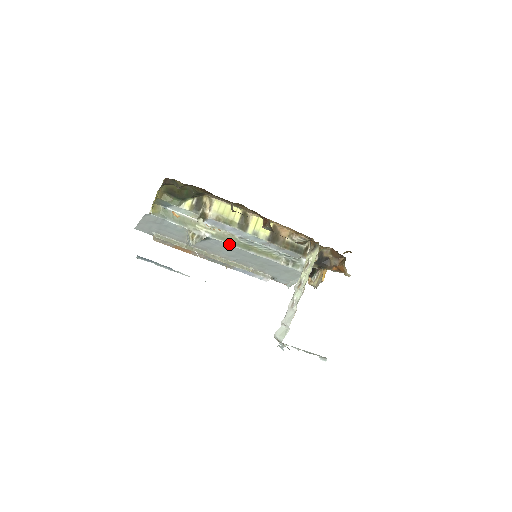
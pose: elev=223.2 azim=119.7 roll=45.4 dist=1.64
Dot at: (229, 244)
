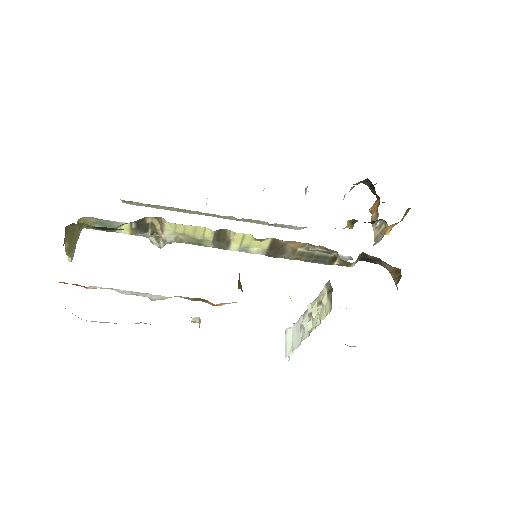
Dot at: occluded
